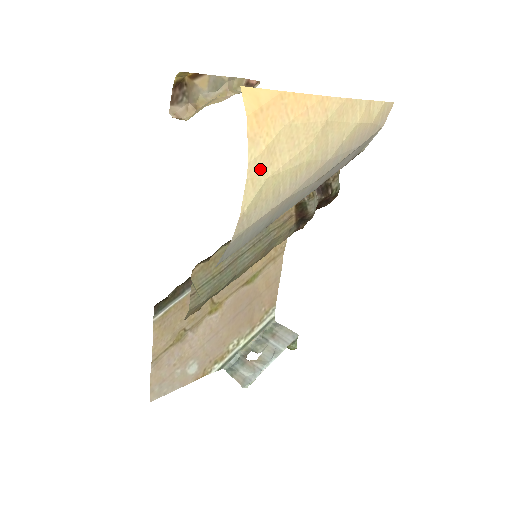
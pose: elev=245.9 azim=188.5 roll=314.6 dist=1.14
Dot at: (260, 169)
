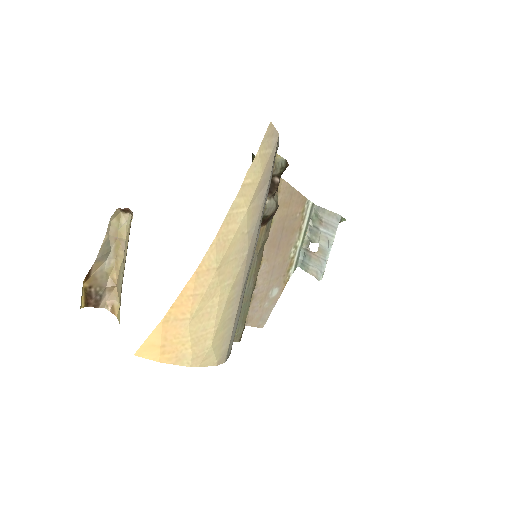
Dot at: (201, 353)
